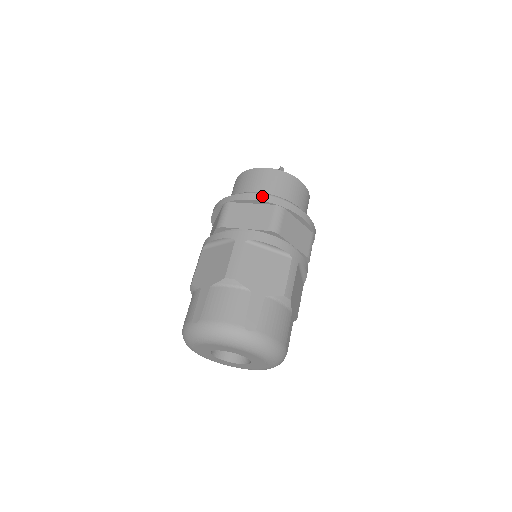
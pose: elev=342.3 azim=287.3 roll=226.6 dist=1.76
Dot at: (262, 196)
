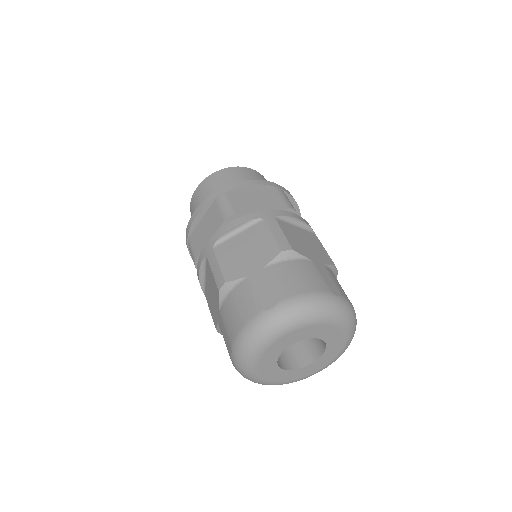
Dot at: (260, 181)
